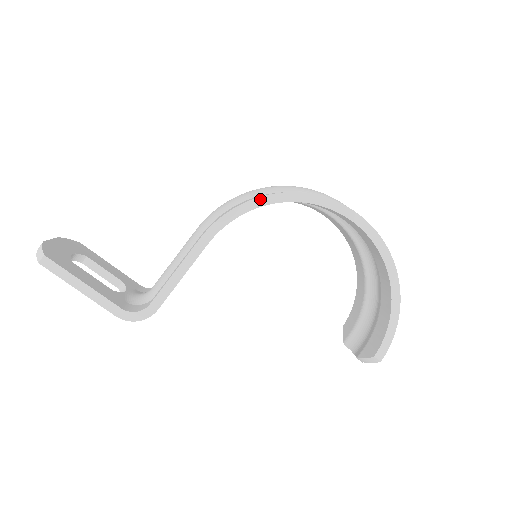
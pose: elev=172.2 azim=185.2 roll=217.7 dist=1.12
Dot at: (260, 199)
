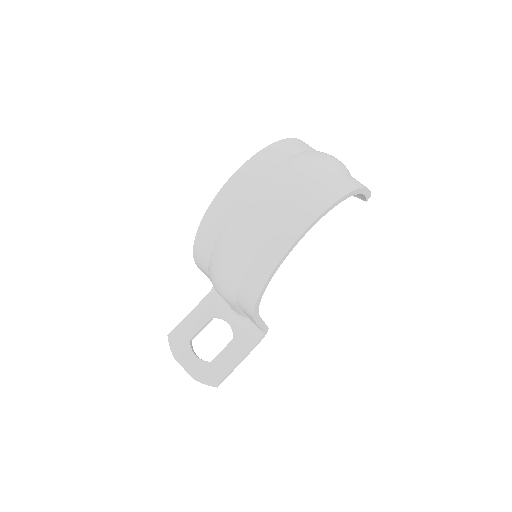
Dot at: (259, 296)
